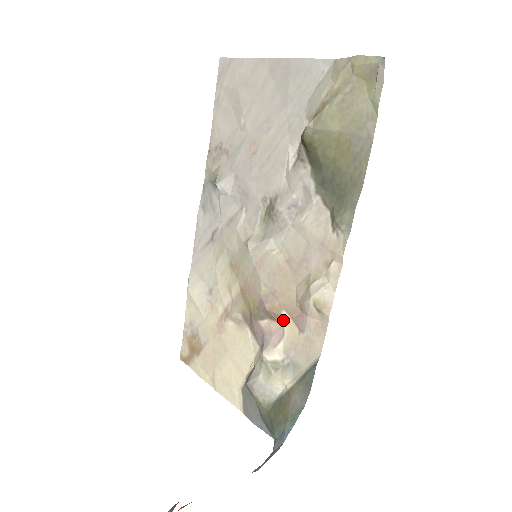
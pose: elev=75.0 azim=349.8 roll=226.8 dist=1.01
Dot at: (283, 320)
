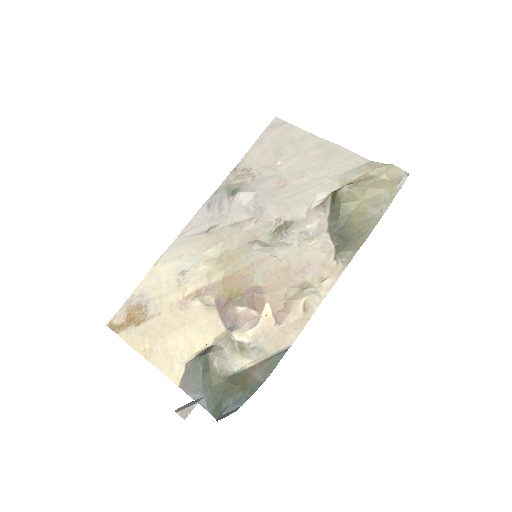
Dot at: (262, 311)
